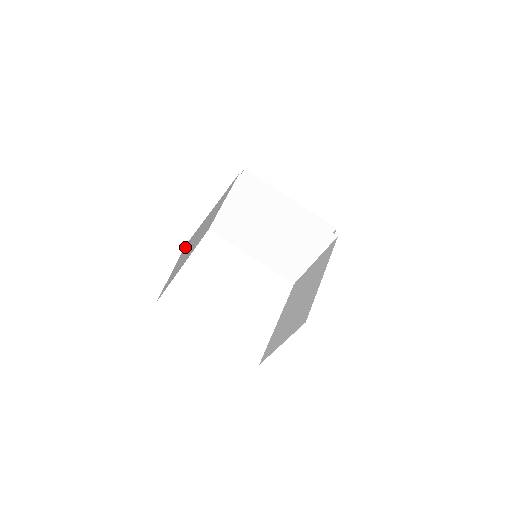
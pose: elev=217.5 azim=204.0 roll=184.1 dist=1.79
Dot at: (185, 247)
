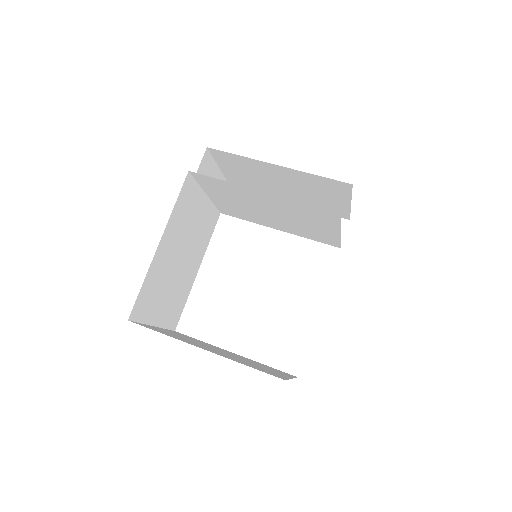
Dot at: (137, 312)
